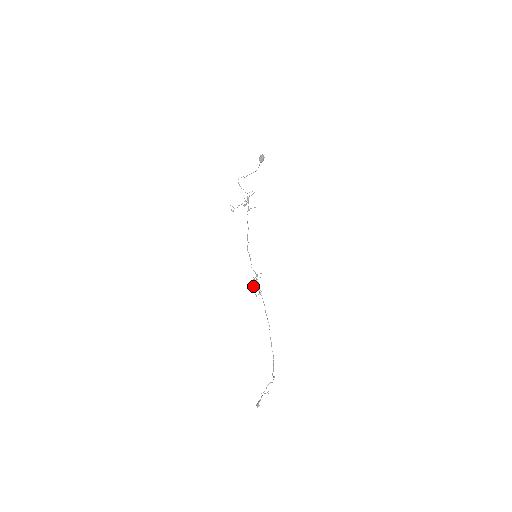
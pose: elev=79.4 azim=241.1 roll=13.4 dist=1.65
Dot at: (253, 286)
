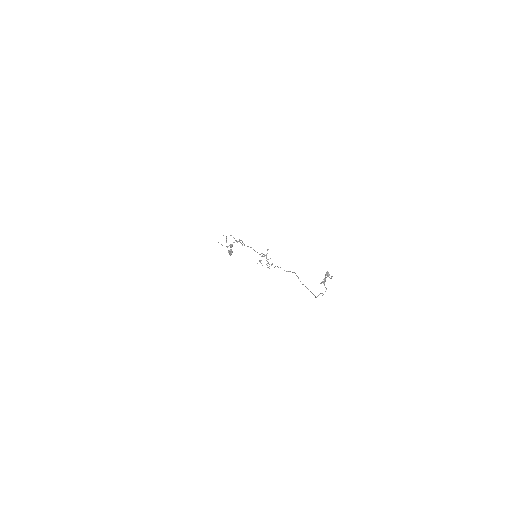
Dot at: occluded
